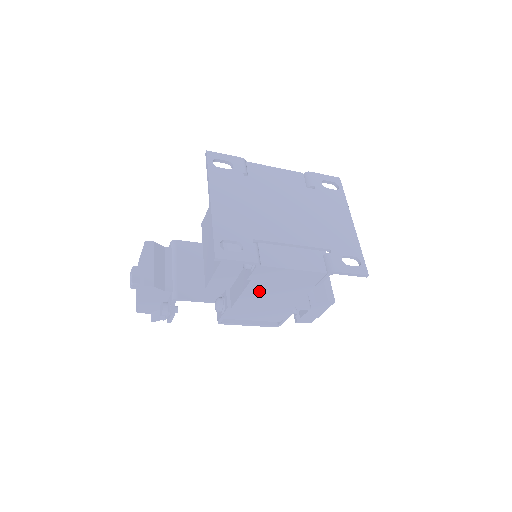
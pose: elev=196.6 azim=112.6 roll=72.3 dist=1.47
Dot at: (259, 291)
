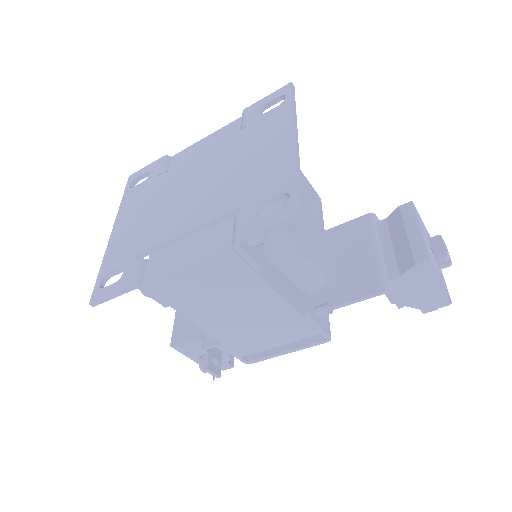
Dot at: (207, 312)
